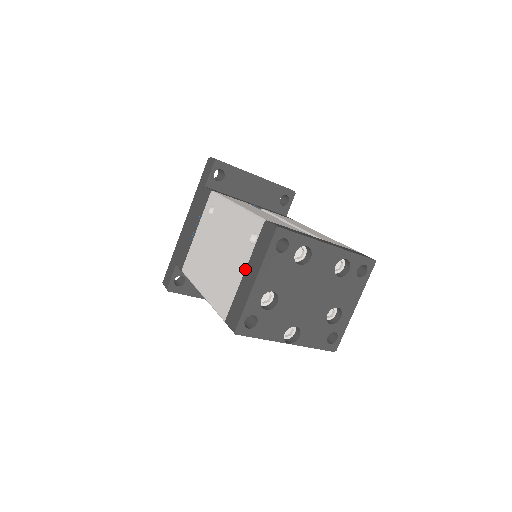
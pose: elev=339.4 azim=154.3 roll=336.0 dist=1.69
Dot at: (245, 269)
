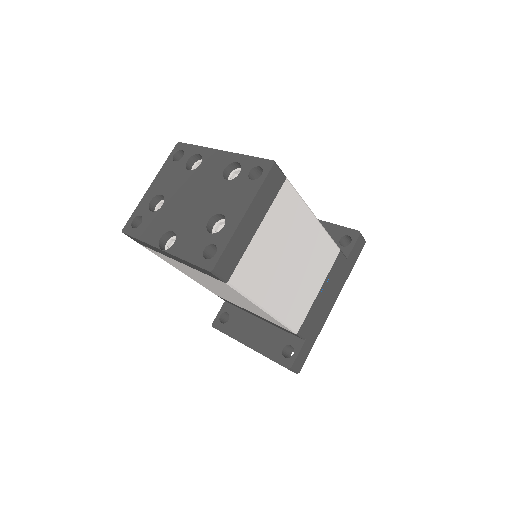
Dot at: occluded
